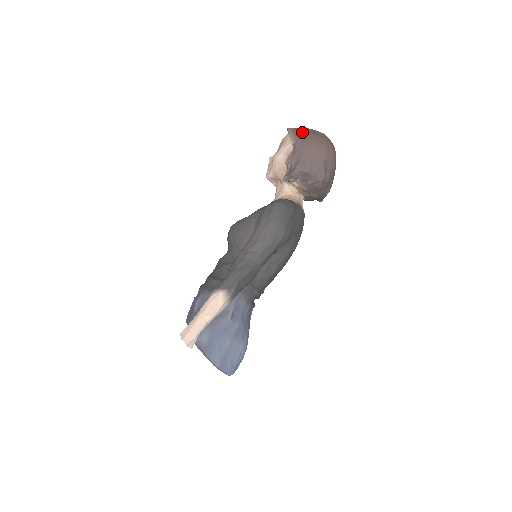
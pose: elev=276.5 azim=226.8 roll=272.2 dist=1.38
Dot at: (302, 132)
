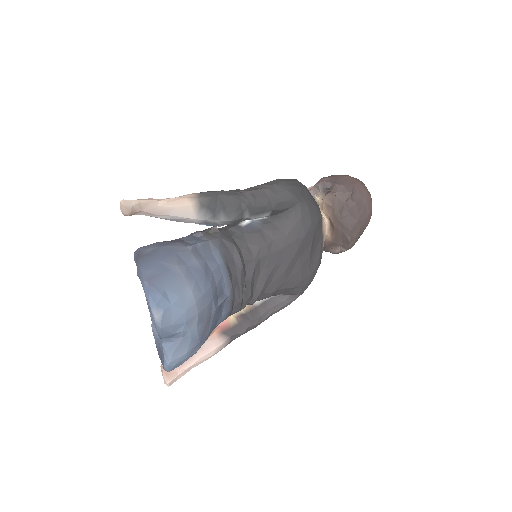
Dot at: occluded
